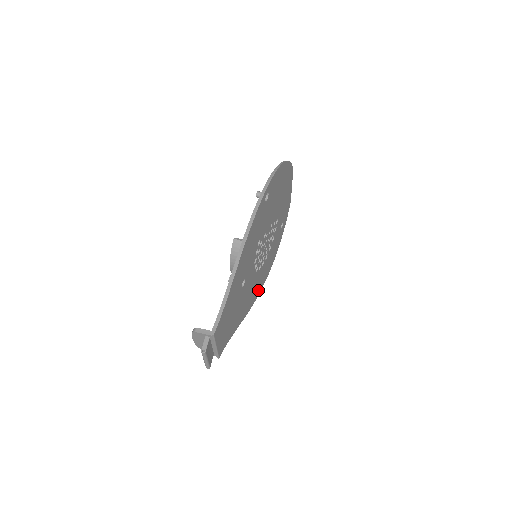
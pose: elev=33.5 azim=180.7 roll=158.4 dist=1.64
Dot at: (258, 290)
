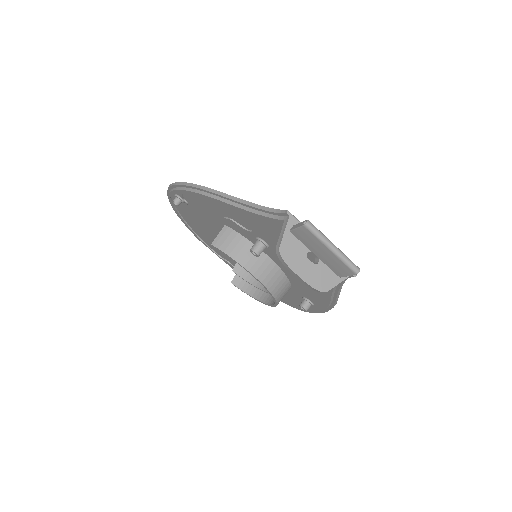
Dot at: occluded
